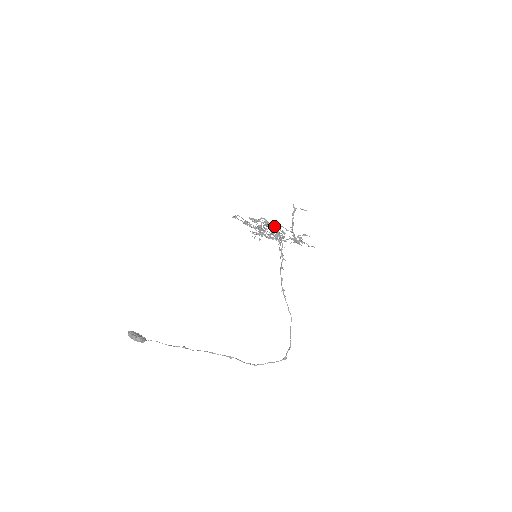
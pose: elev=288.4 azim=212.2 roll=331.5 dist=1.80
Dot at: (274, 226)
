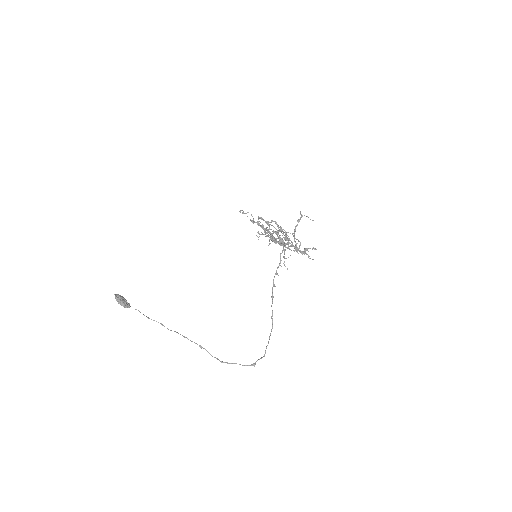
Dot at: (285, 232)
